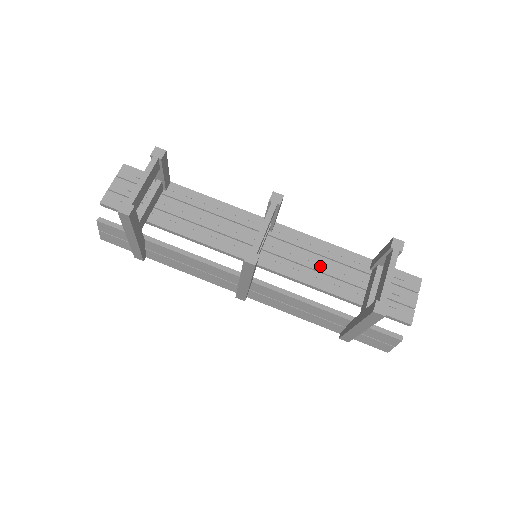
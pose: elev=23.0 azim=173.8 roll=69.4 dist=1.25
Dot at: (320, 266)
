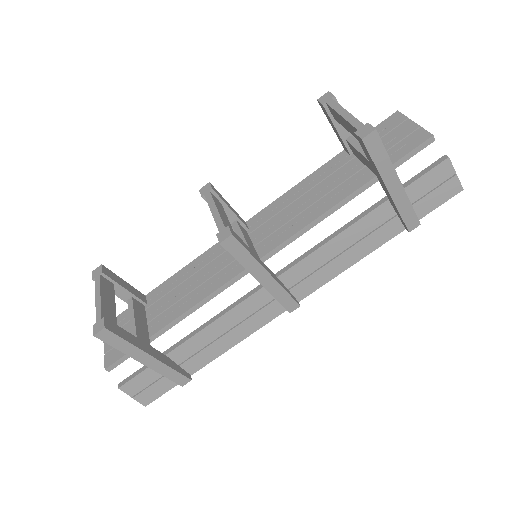
Dot at: (310, 200)
